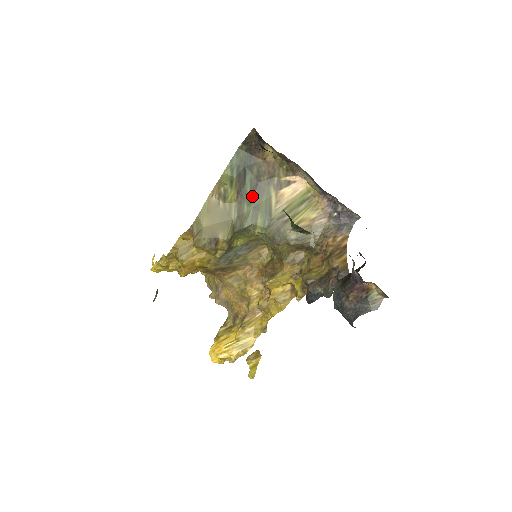
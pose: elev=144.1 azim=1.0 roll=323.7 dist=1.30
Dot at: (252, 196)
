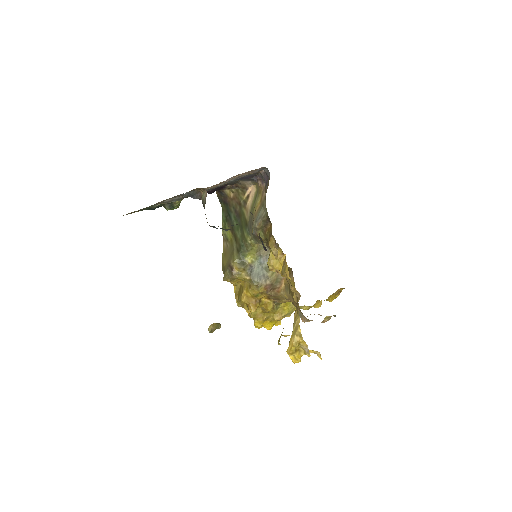
Dot at: (238, 224)
